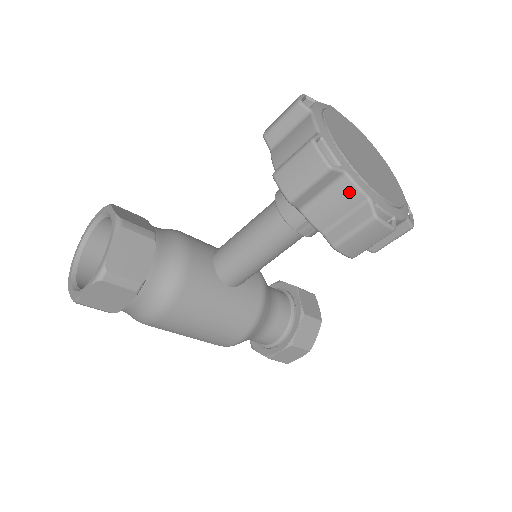
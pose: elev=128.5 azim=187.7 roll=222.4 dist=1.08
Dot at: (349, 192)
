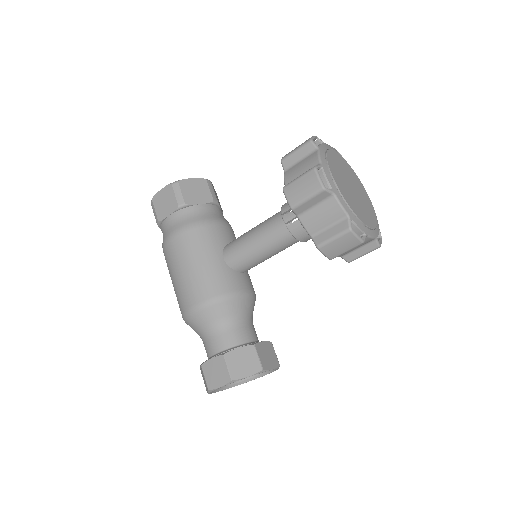
Dot at: (313, 159)
